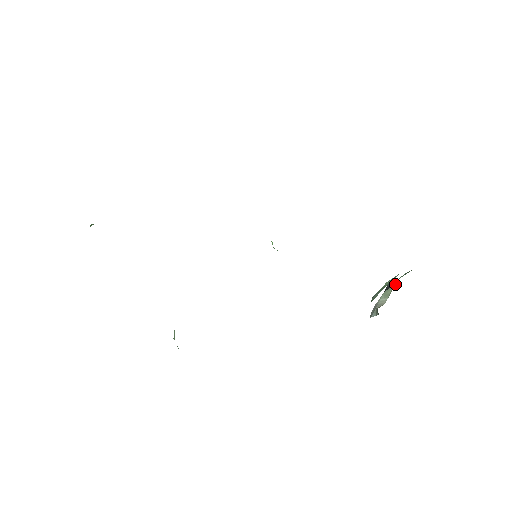
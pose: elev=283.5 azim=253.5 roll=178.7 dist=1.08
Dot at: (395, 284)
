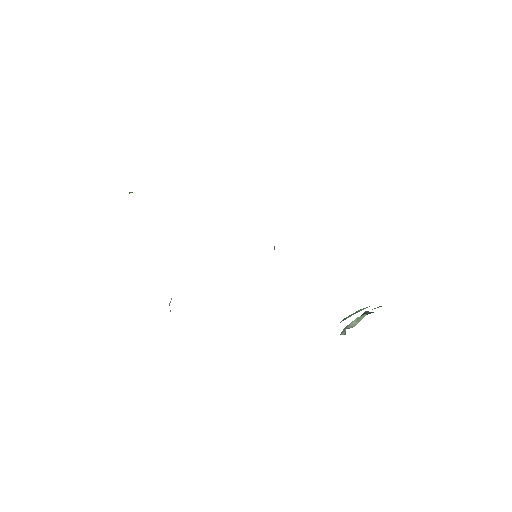
Dot at: (367, 313)
